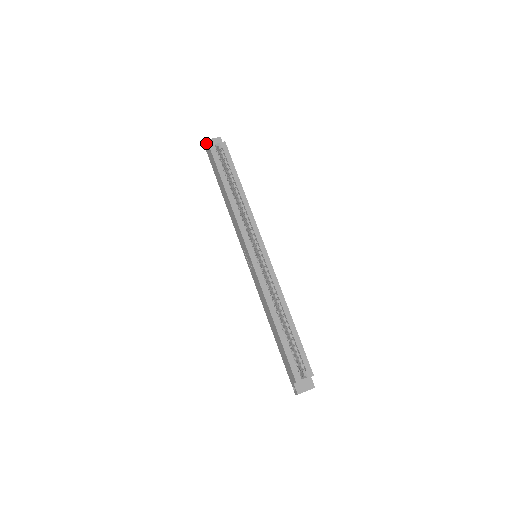
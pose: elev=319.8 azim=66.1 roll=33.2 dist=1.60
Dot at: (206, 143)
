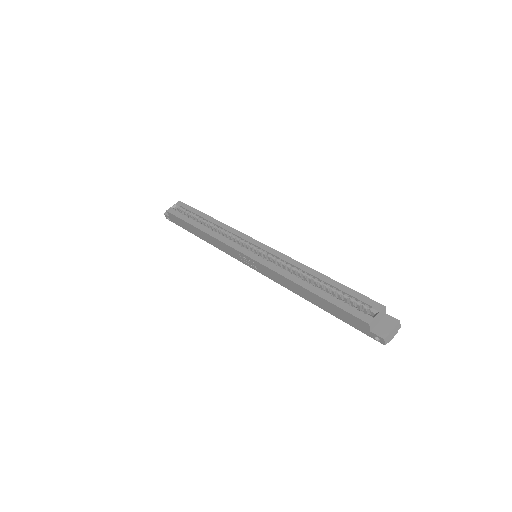
Dot at: (166, 214)
